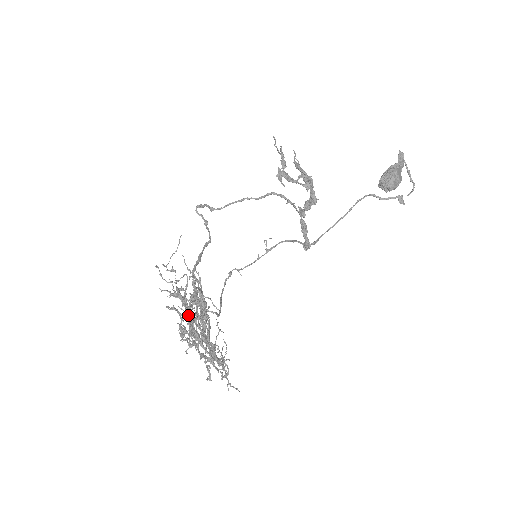
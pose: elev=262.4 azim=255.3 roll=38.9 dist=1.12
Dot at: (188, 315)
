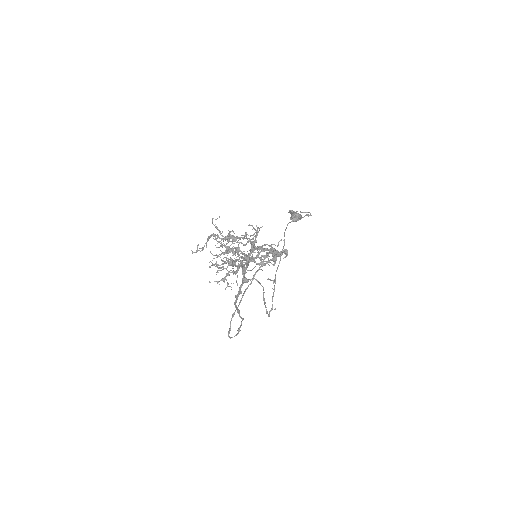
Dot at: (229, 261)
